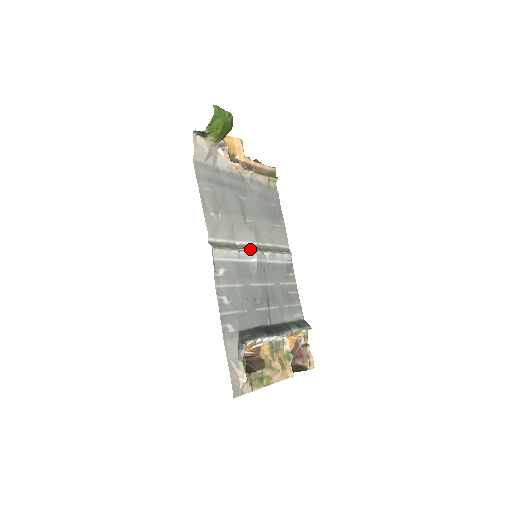
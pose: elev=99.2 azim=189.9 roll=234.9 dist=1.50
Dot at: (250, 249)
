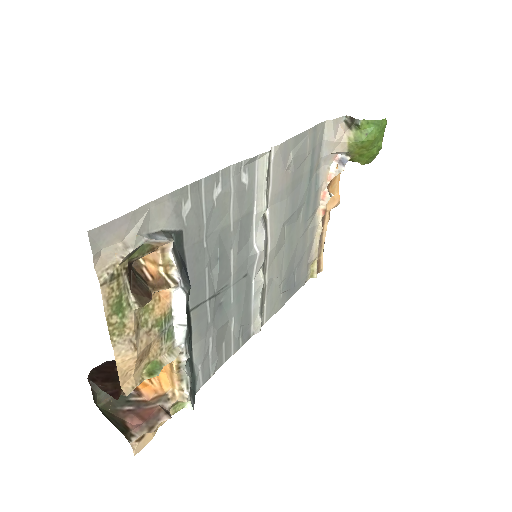
Dot at: (266, 236)
